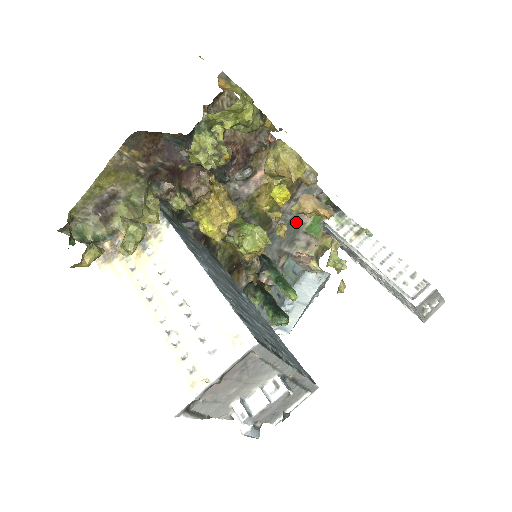
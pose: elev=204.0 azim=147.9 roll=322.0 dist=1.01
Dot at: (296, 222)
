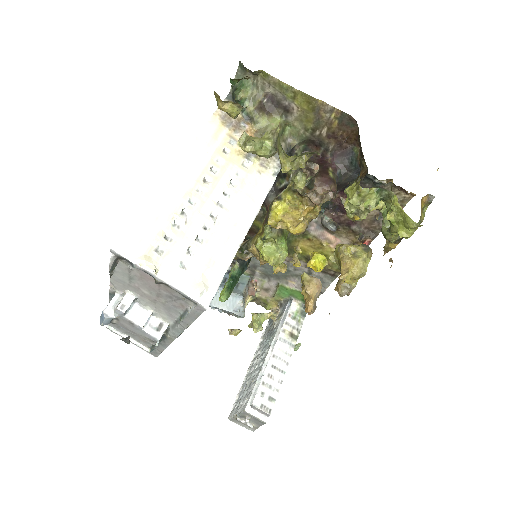
Dot at: (287, 275)
